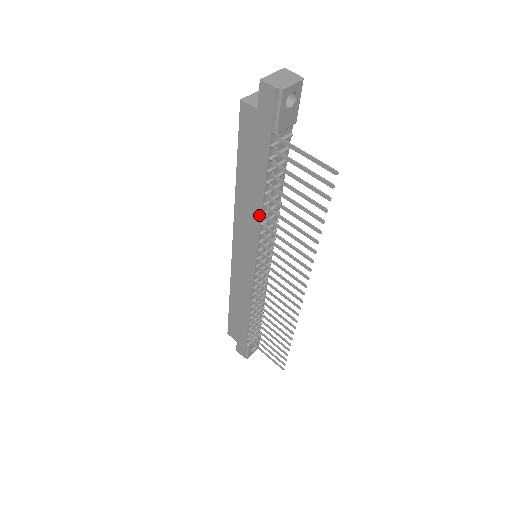
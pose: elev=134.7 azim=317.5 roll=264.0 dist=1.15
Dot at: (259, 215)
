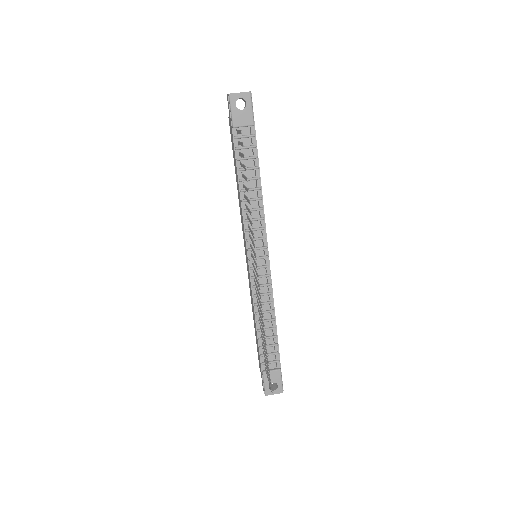
Dot at: (241, 202)
